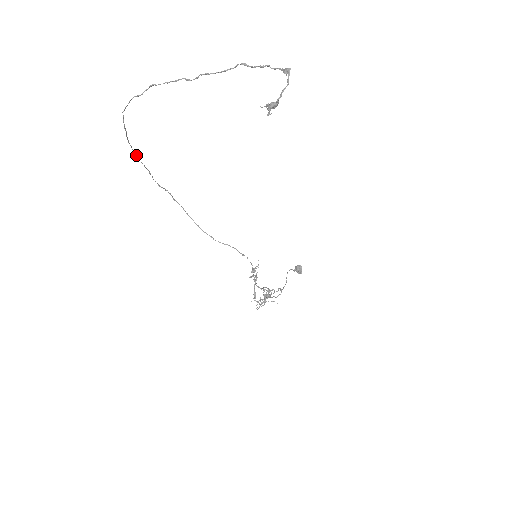
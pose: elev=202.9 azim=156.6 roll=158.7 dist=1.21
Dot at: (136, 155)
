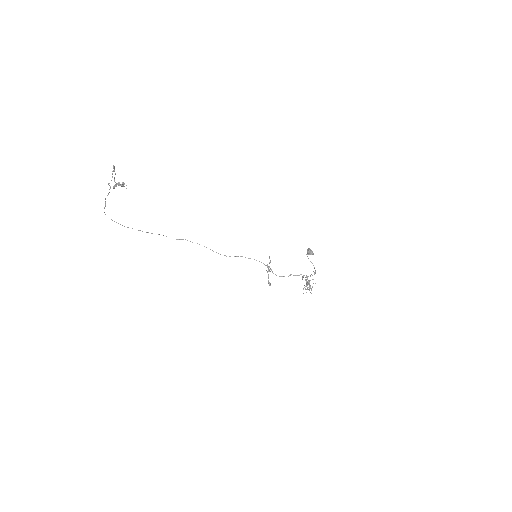
Dot at: occluded
